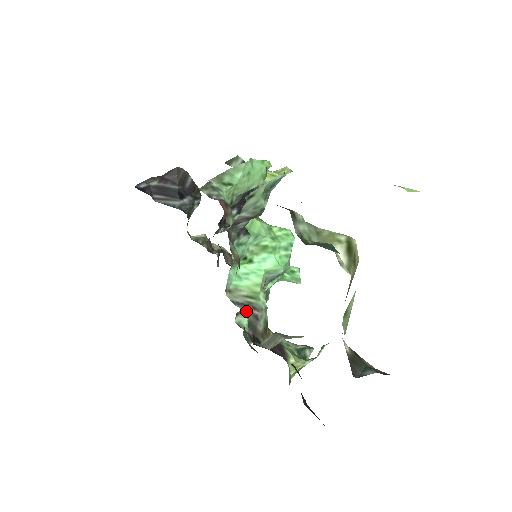
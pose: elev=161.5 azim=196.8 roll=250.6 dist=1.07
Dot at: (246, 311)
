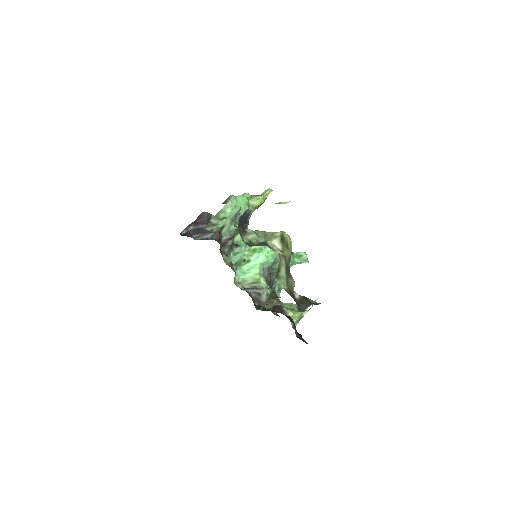
Dot at: (251, 292)
